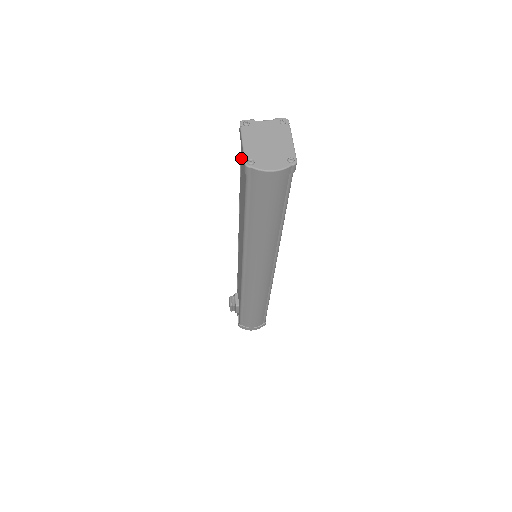
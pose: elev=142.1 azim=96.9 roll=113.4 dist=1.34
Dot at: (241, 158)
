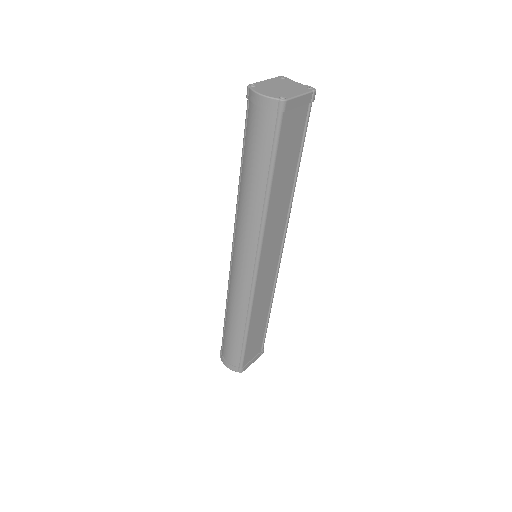
Dot at: occluded
